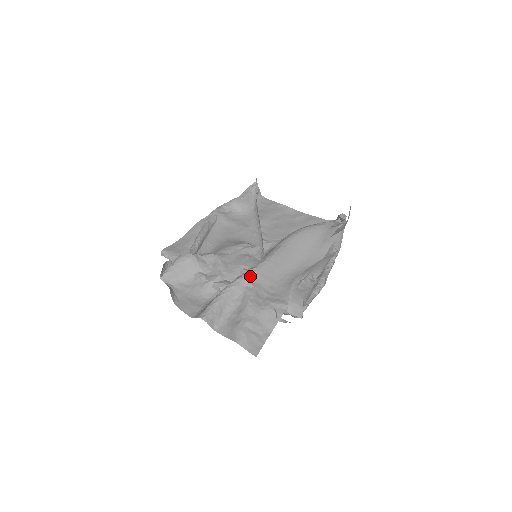
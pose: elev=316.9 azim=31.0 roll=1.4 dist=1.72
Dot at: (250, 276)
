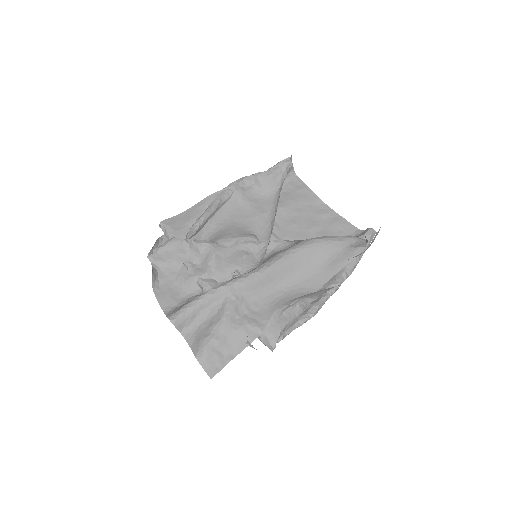
Dot at: (235, 286)
